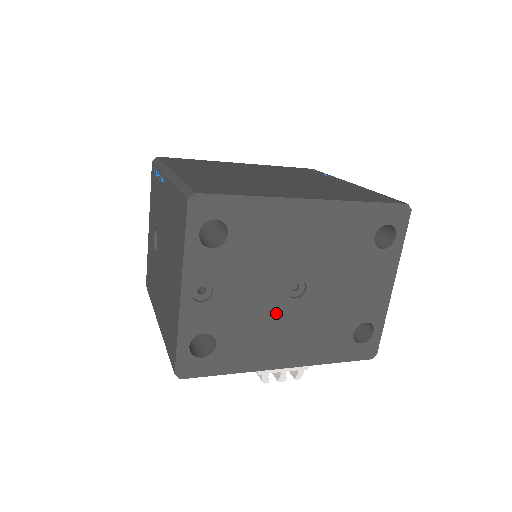
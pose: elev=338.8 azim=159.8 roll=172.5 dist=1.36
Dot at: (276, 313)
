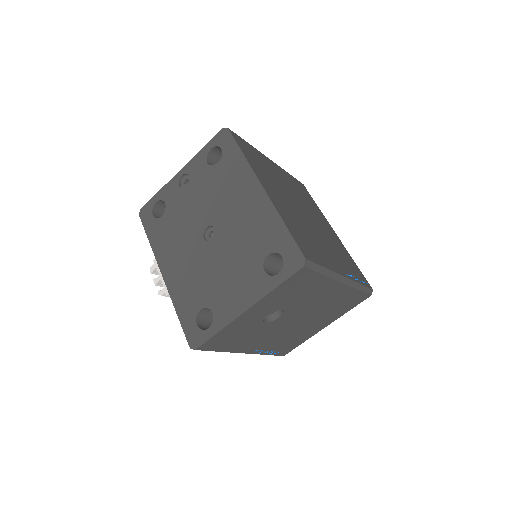
Dot at: (191, 234)
